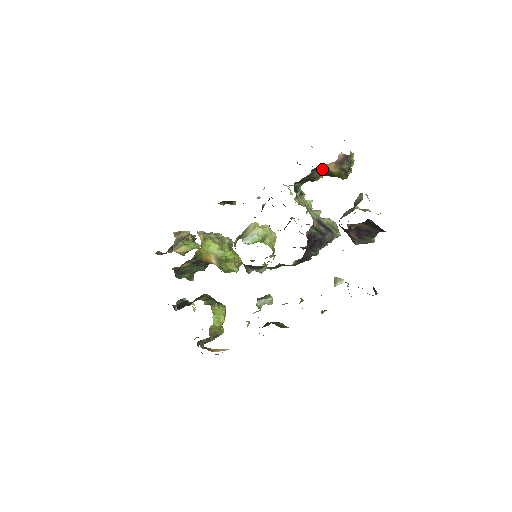
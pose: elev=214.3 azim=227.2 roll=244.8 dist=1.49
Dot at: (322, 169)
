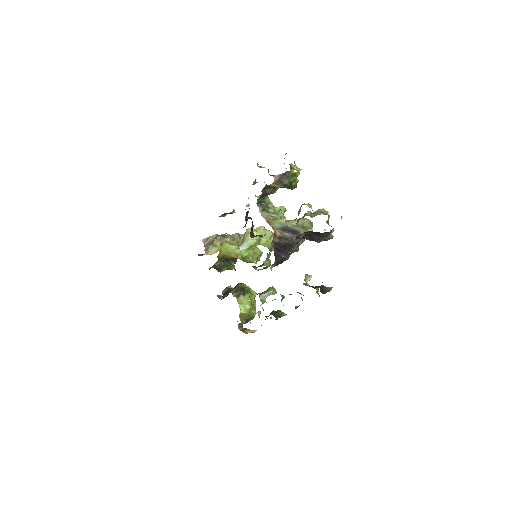
Dot at: (271, 186)
